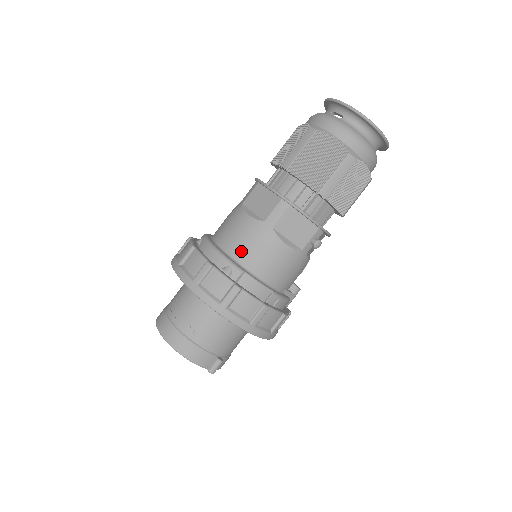
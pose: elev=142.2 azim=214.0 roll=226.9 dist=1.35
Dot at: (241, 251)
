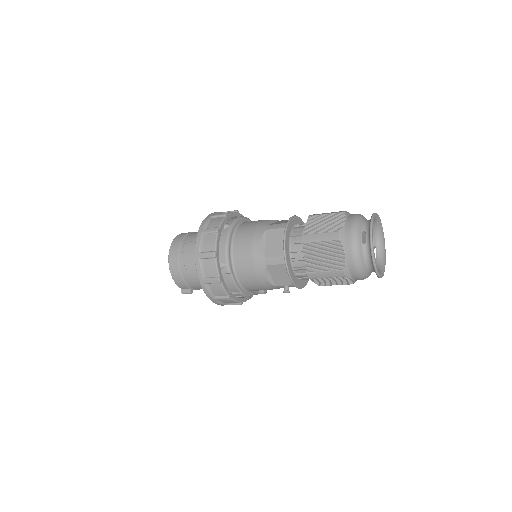
Dot at: (239, 260)
